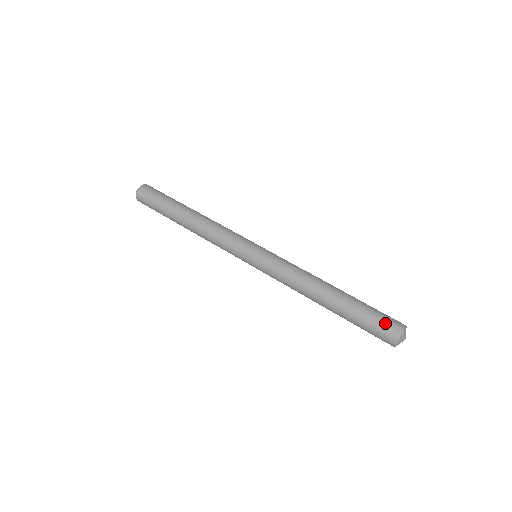
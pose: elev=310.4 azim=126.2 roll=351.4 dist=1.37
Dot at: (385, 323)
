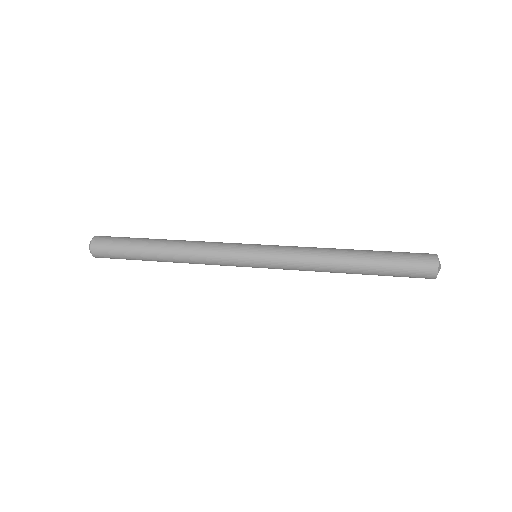
Dot at: occluded
